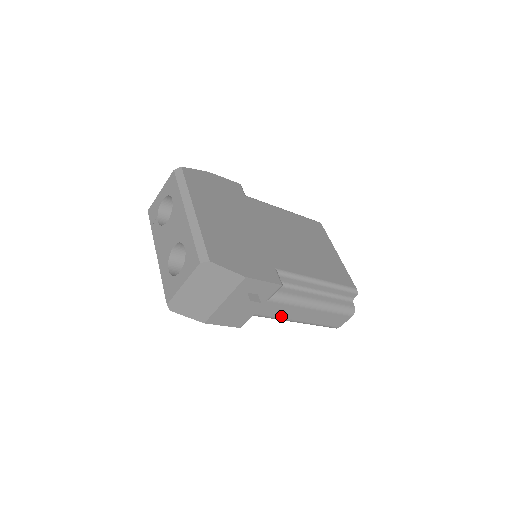
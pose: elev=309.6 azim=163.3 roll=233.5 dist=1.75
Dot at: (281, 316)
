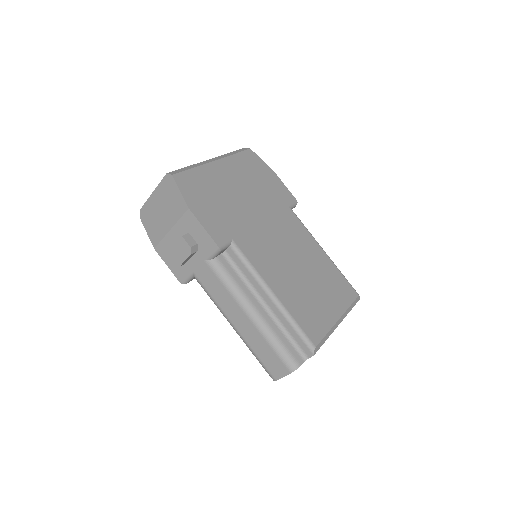
Dot at: (217, 299)
